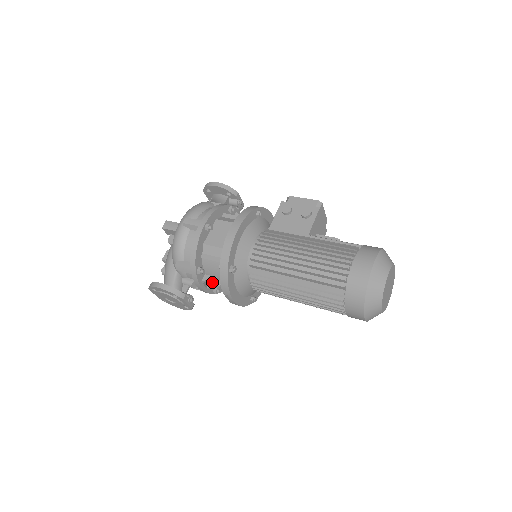
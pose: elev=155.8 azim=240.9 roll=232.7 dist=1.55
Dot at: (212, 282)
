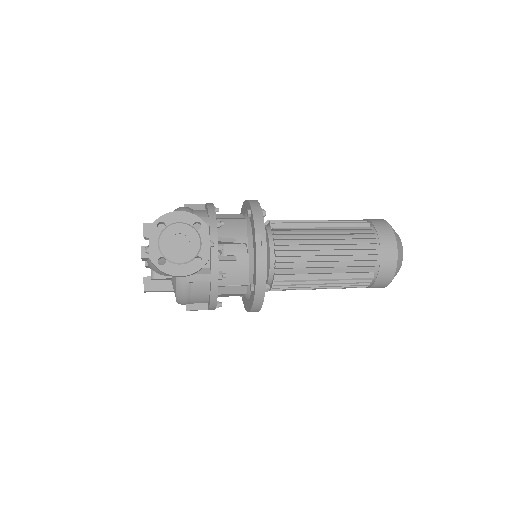
Dot at: occluded
